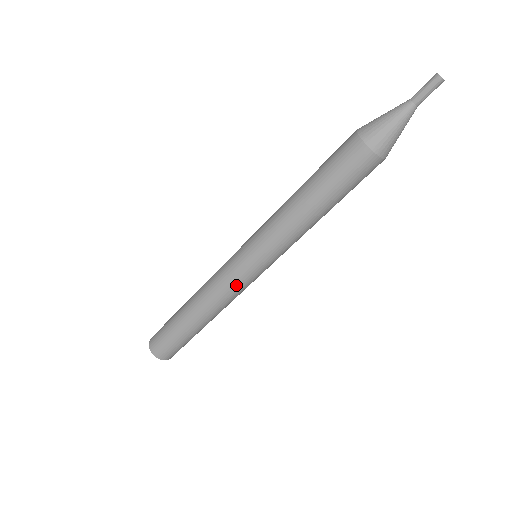
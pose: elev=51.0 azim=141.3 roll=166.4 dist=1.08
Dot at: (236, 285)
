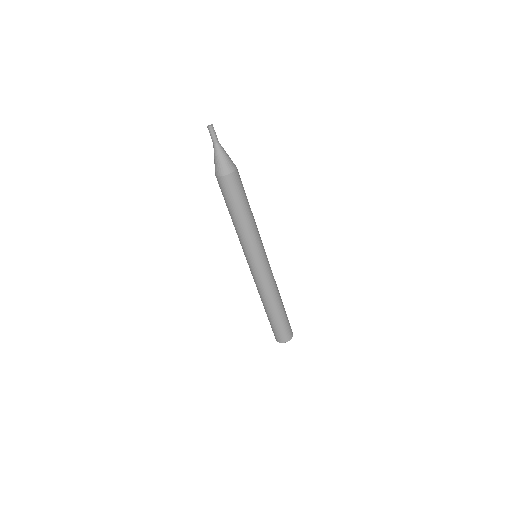
Dot at: (259, 277)
